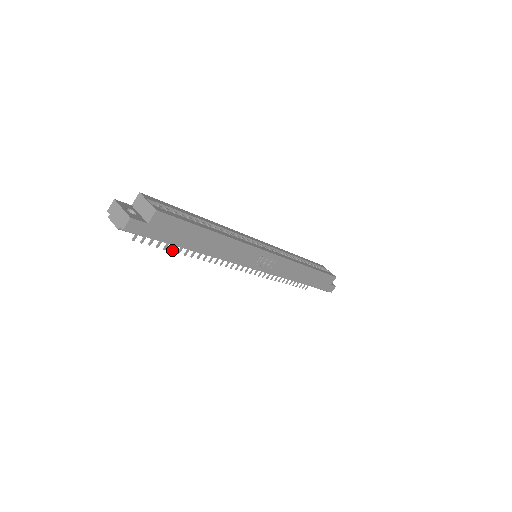
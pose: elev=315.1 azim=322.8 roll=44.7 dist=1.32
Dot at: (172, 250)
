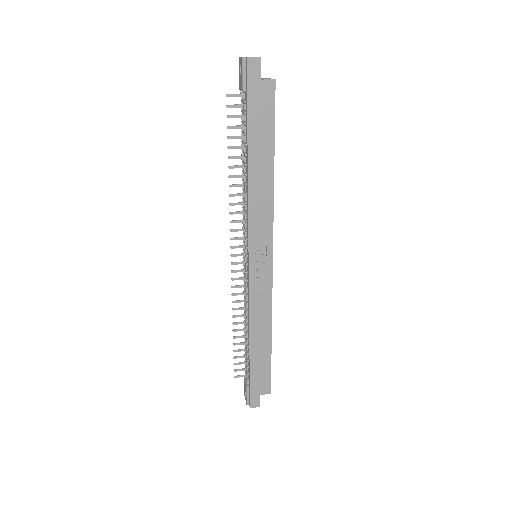
Dot at: (230, 148)
